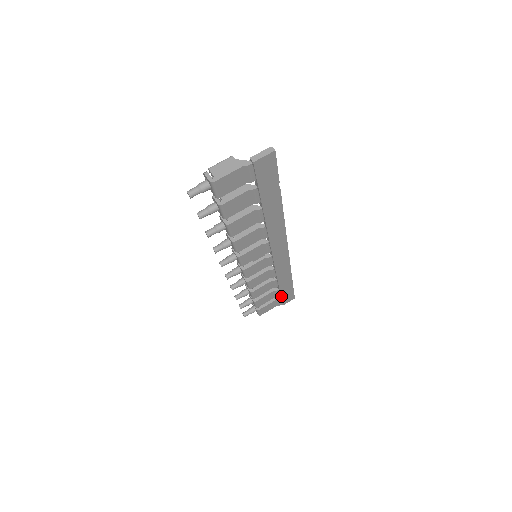
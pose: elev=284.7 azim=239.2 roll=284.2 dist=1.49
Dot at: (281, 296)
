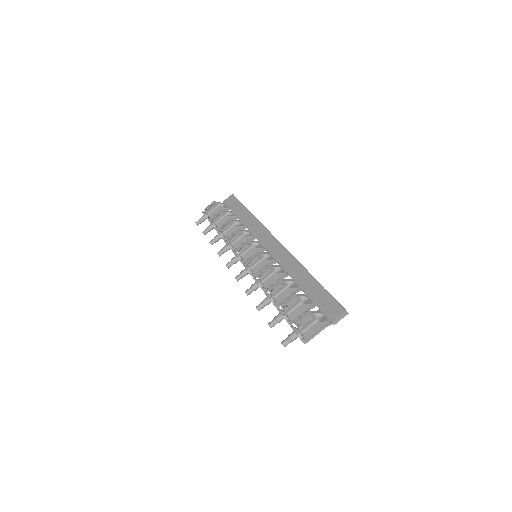
Dot at: occluded
